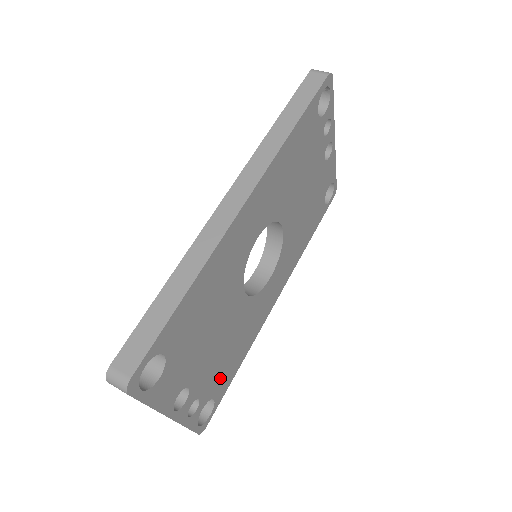
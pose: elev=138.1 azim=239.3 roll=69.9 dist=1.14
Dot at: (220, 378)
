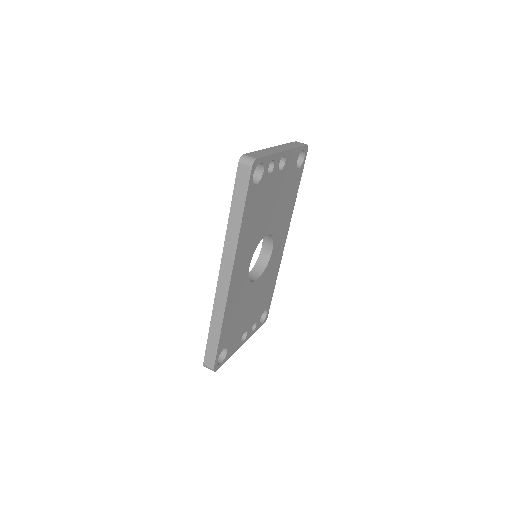
Dot at: (264, 304)
